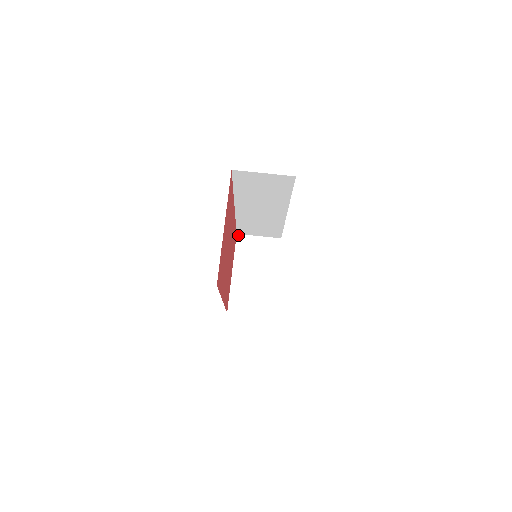
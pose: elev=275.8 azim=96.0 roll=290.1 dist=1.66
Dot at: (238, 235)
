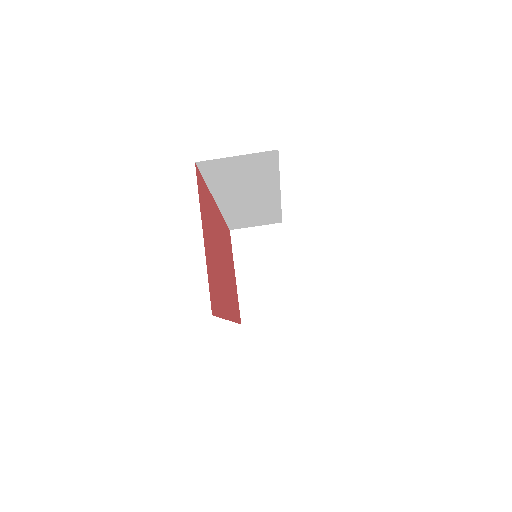
Dot at: (232, 231)
